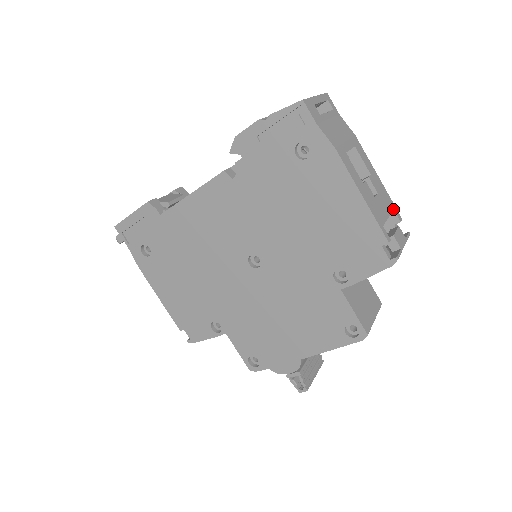
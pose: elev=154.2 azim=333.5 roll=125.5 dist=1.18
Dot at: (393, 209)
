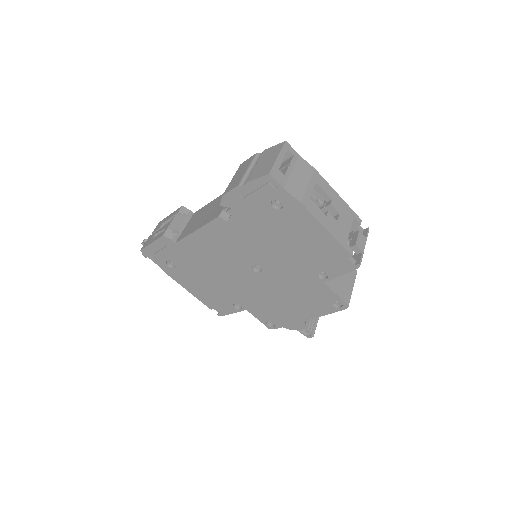
Dot at: (353, 217)
